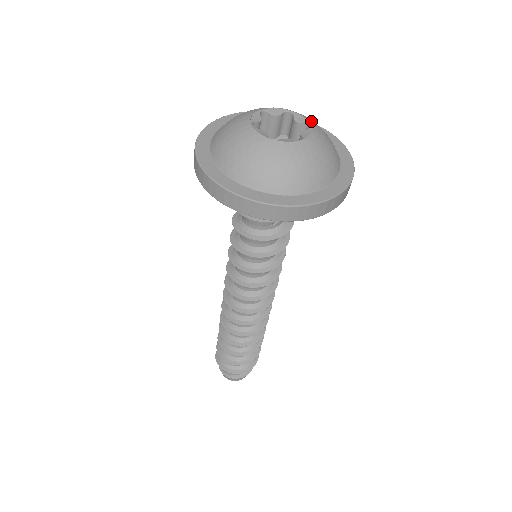
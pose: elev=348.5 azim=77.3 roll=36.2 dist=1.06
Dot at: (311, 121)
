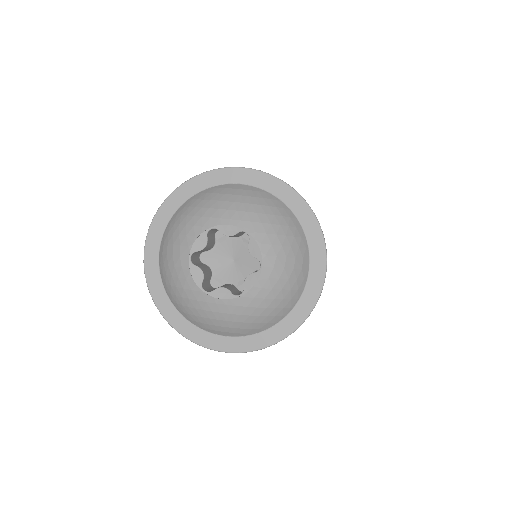
Dot at: (269, 252)
